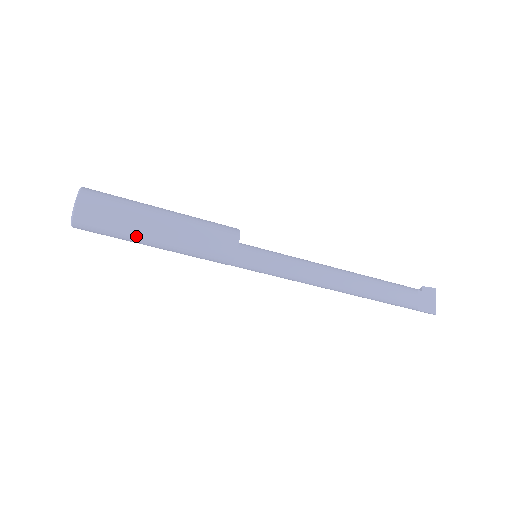
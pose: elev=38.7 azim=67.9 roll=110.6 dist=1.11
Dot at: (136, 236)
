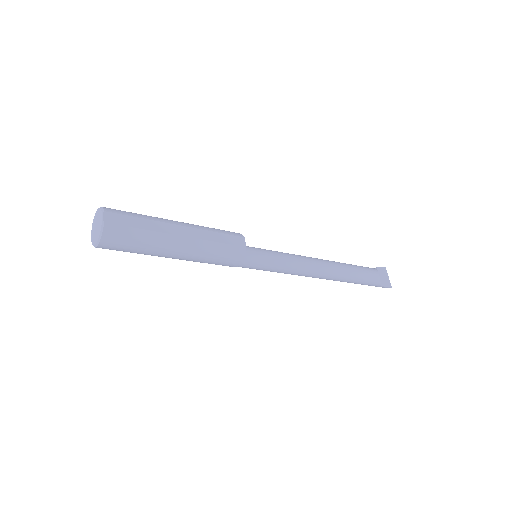
Dot at: (160, 247)
